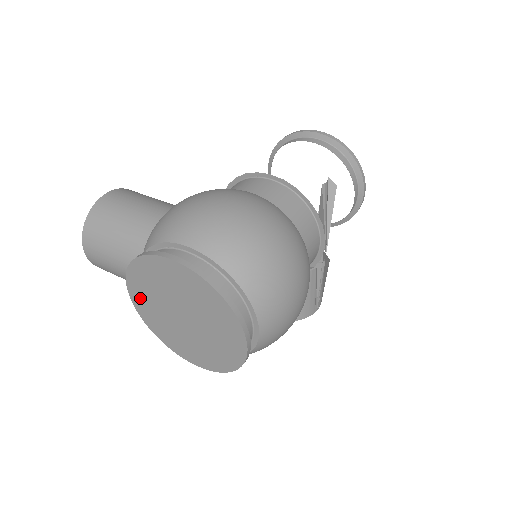
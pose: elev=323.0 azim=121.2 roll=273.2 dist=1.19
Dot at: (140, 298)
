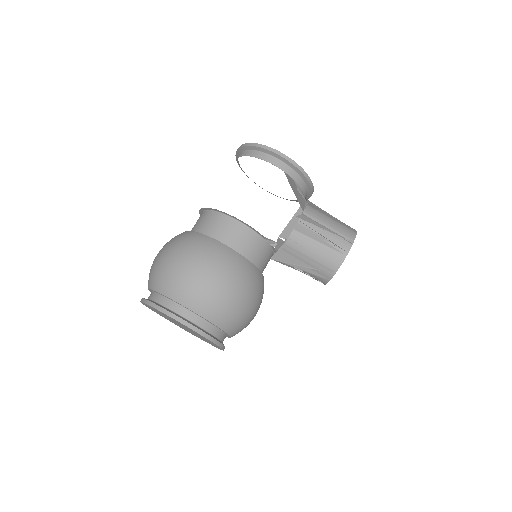
Dot at: occluded
